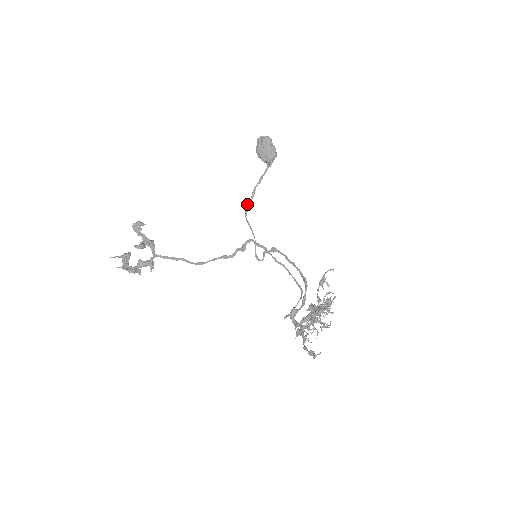
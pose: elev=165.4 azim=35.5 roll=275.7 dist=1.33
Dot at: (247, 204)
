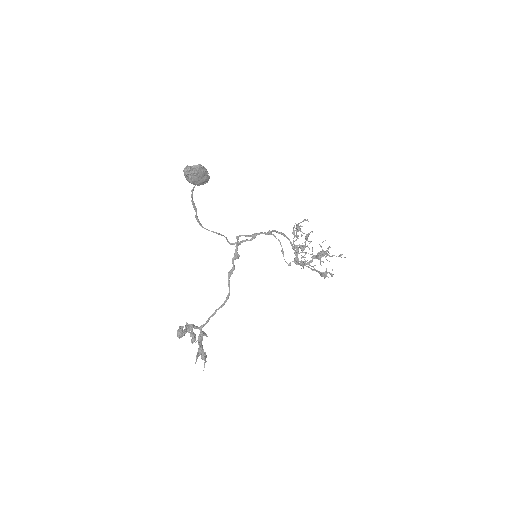
Dot at: (196, 218)
